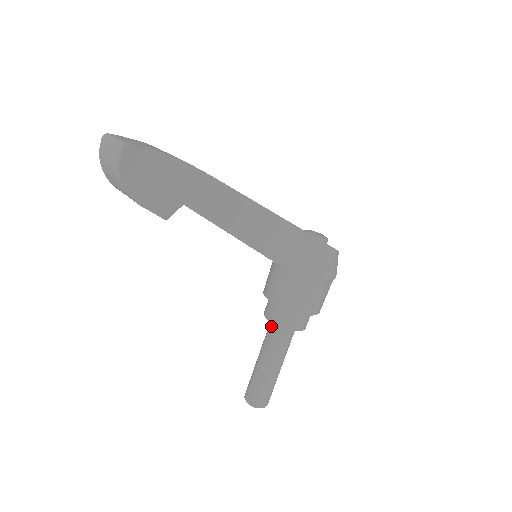
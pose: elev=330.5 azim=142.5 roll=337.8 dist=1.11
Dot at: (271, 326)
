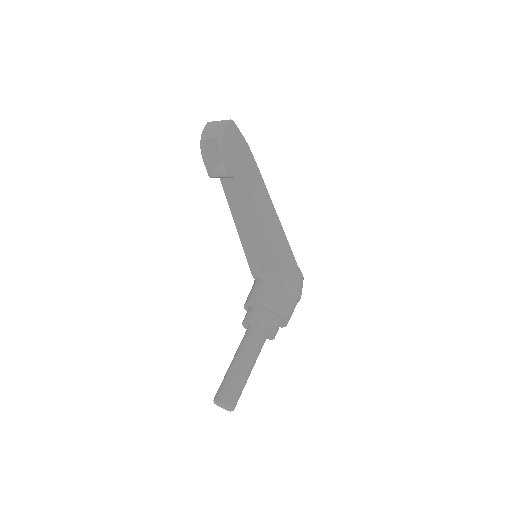
Dot at: (248, 331)
